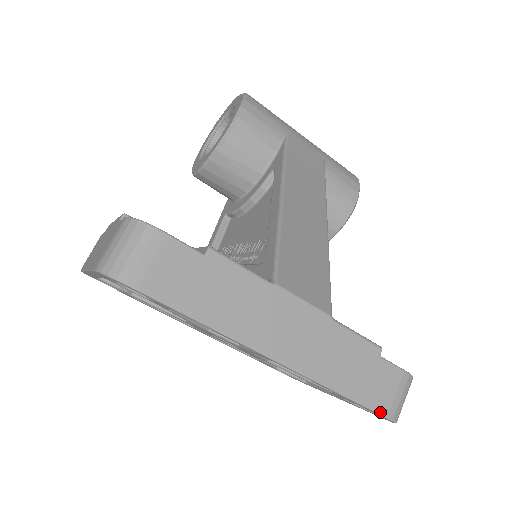
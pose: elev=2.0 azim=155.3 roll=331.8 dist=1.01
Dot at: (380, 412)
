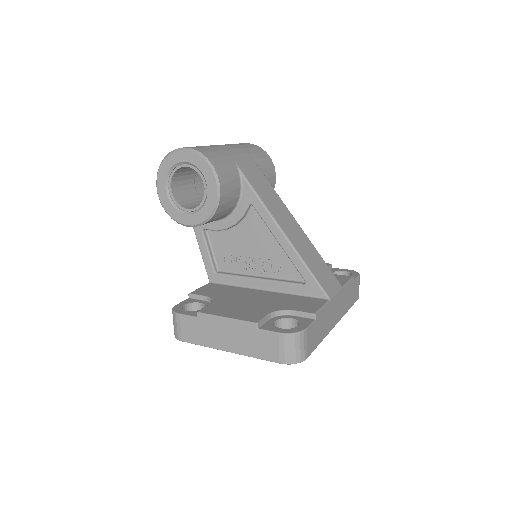
Dot at: occluded
